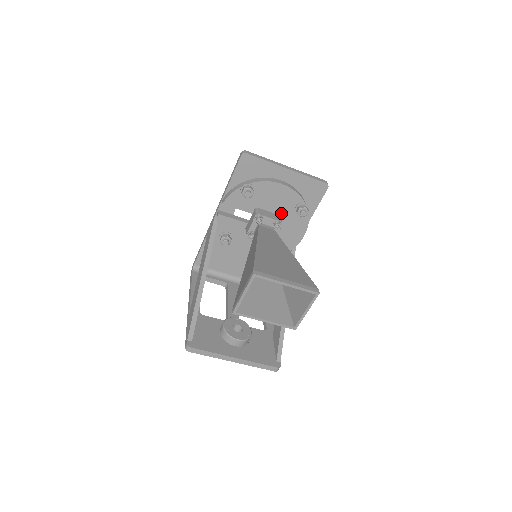
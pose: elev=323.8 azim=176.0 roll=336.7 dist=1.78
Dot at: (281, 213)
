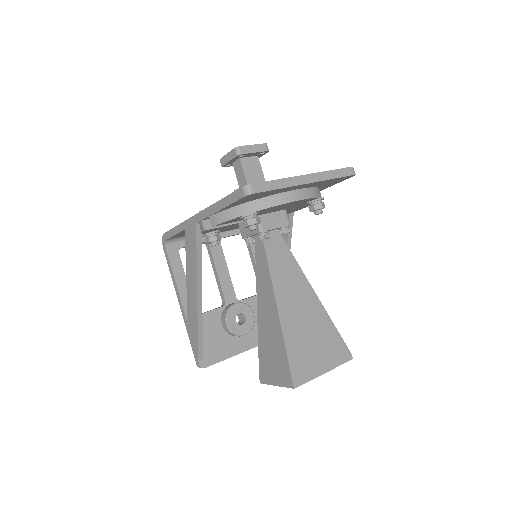
Dot at: (287, 208)
